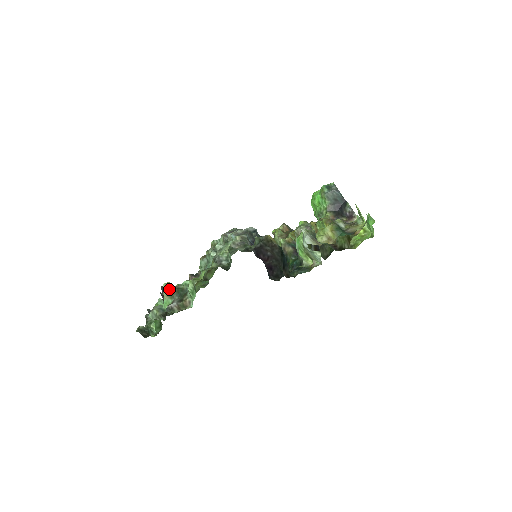
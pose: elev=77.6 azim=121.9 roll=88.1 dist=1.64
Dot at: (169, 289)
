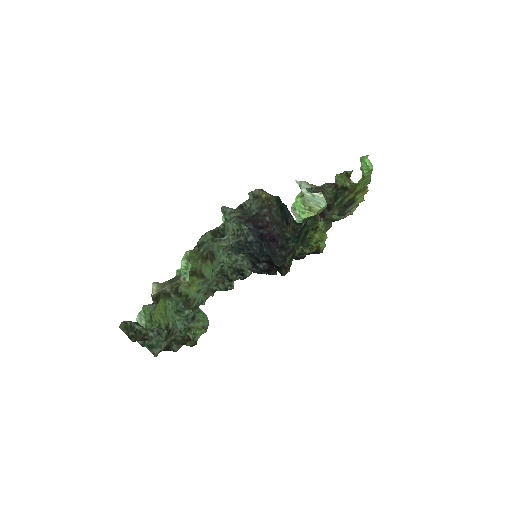
Dot at: (159, 283)
